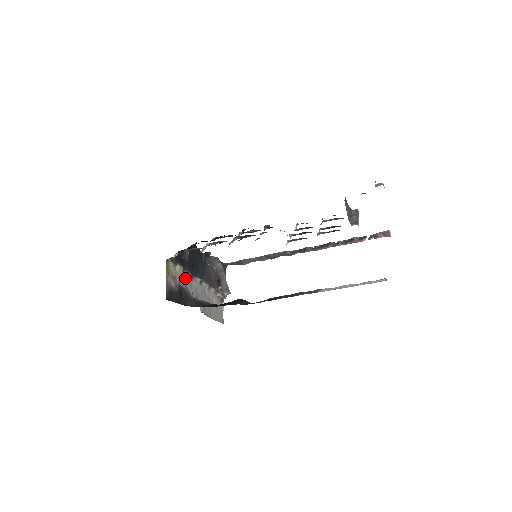
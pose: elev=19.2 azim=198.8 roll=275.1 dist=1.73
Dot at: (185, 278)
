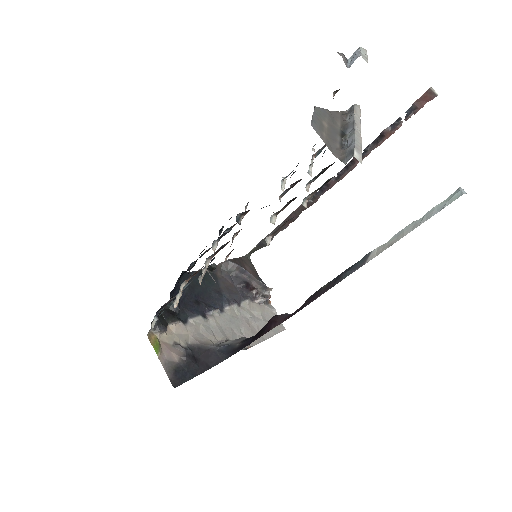
Dot at: (193, 329)
